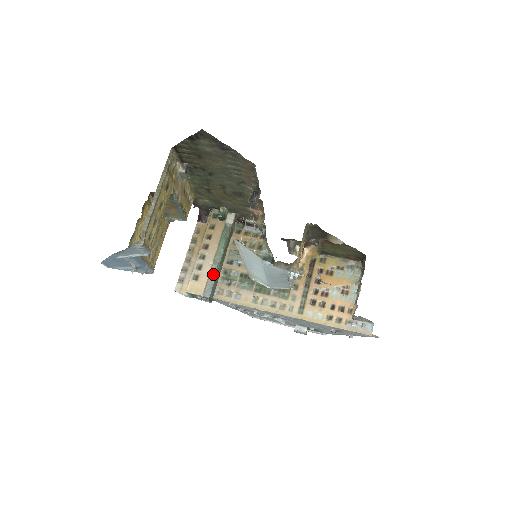
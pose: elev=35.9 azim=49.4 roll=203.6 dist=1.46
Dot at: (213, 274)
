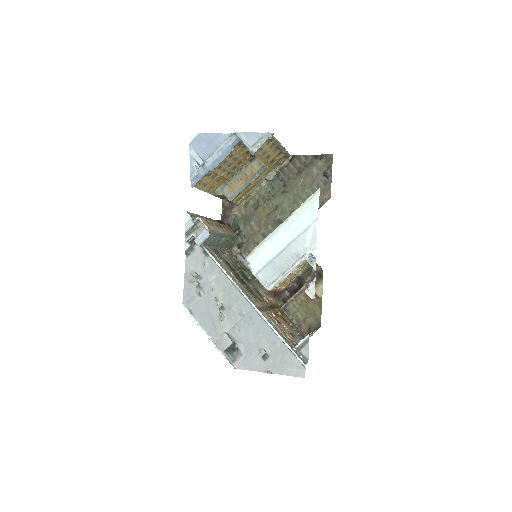
Dot at: (219, 235)
